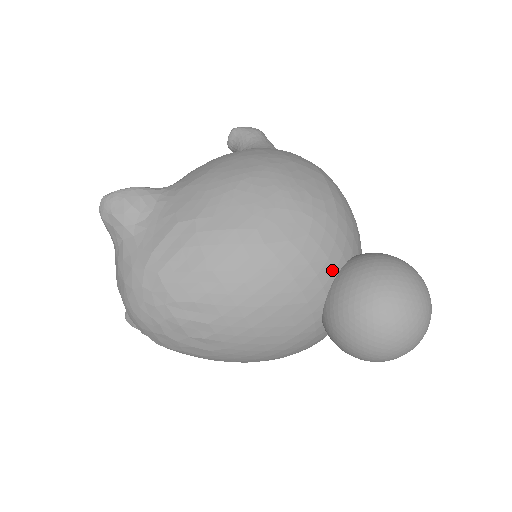
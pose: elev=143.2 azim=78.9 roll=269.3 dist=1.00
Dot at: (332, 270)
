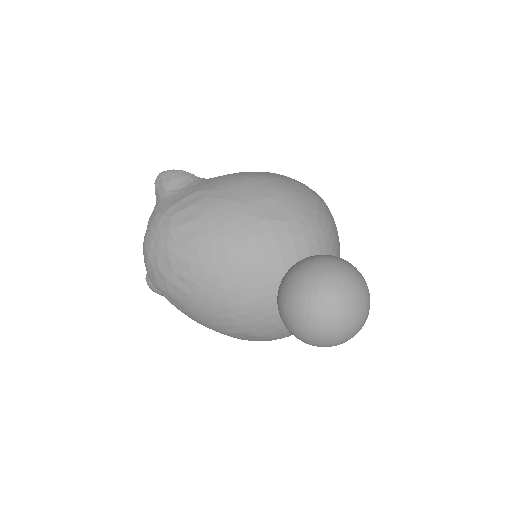
Dot at: (295, 255)
